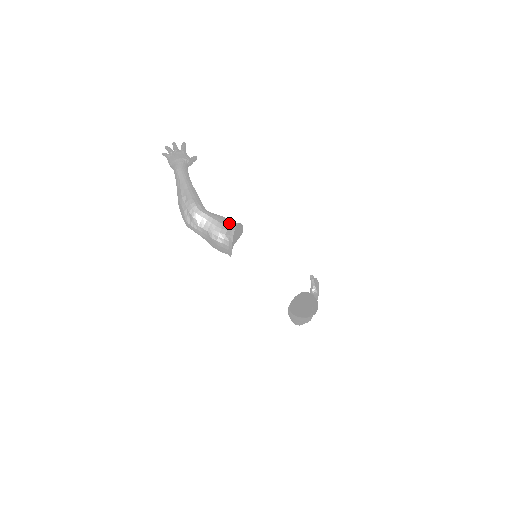
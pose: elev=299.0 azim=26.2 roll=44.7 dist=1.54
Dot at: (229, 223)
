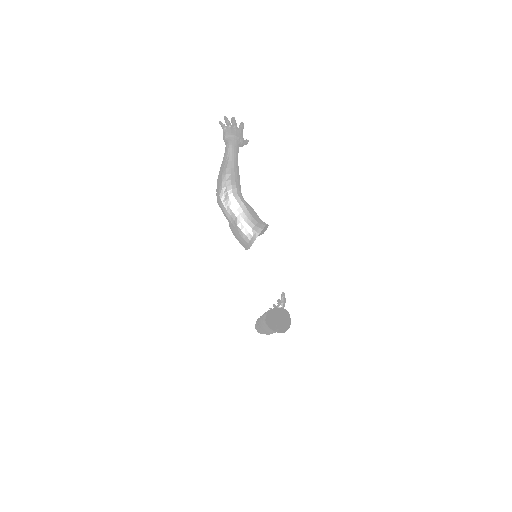
Dot at: (259, 220)
